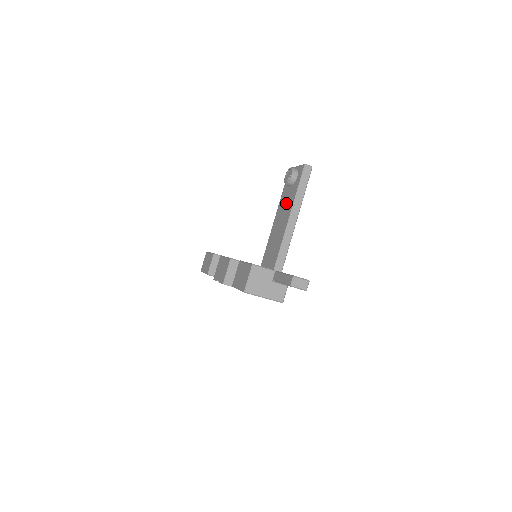
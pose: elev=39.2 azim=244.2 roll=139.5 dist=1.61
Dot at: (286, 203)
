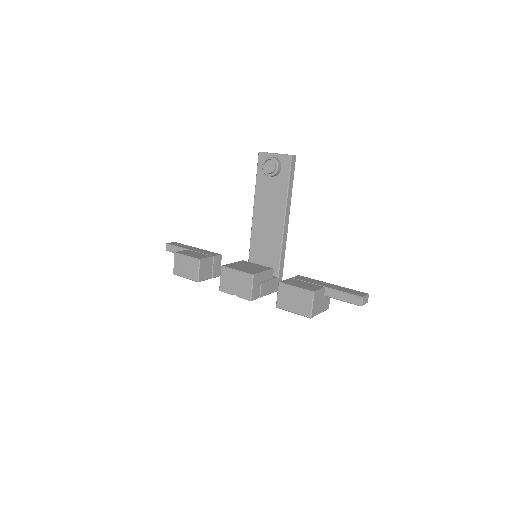
Dot at: (271, 195)
